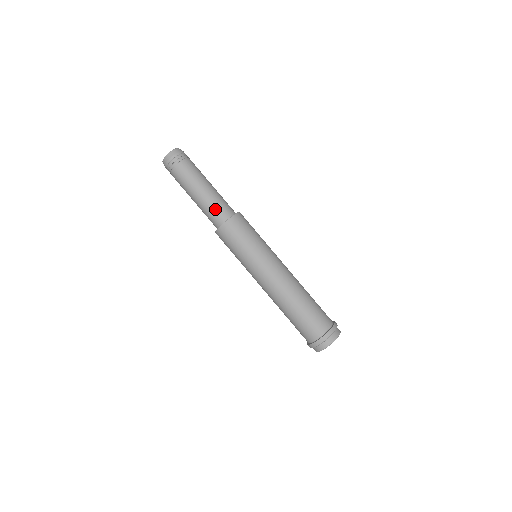
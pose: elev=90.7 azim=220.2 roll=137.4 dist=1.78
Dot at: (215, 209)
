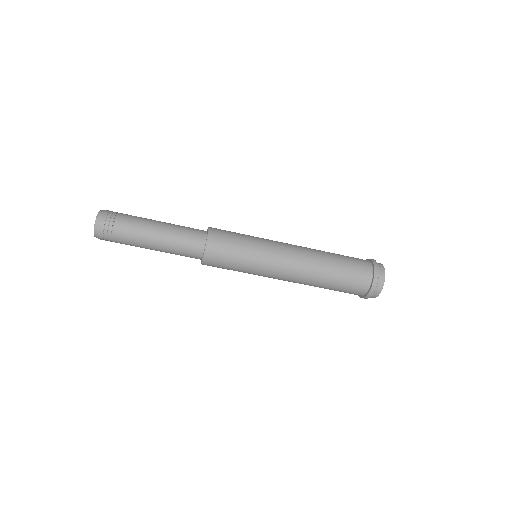
Dot at: (183, 253)
